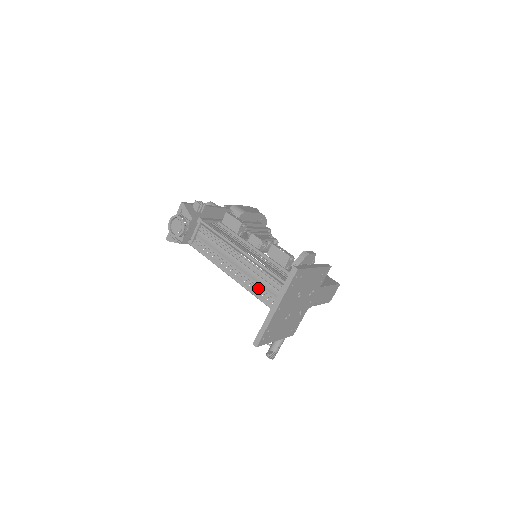
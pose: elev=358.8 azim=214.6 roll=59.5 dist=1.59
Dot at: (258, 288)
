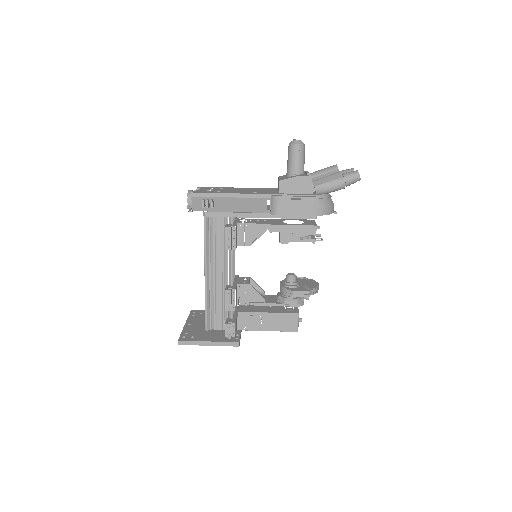
Dot at: occluded
